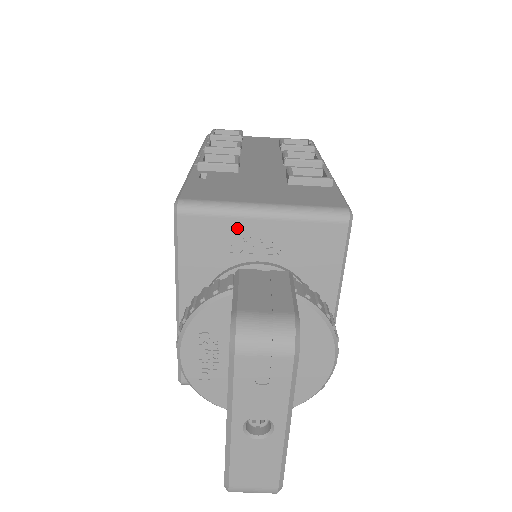
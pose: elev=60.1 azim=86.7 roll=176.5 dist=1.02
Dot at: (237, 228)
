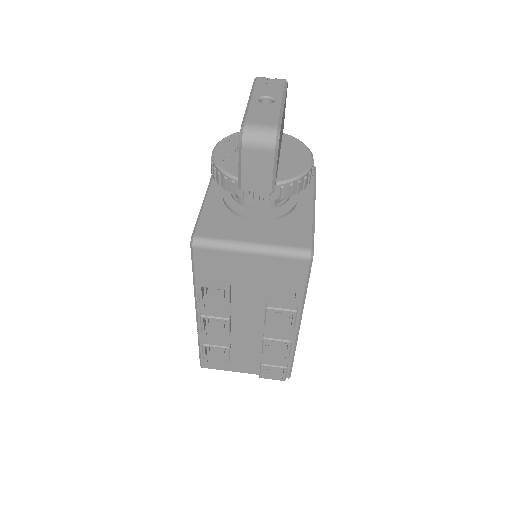
Dot at: occluded
